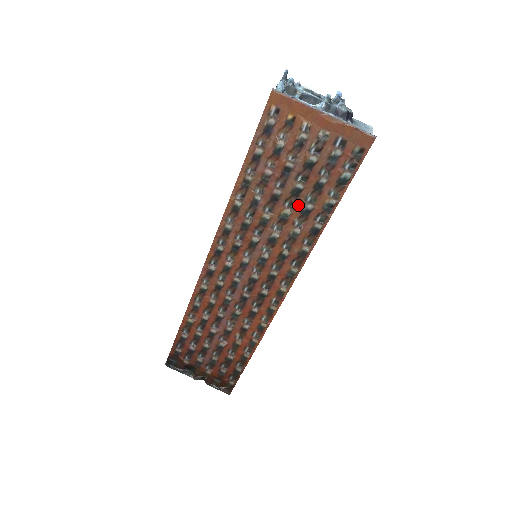
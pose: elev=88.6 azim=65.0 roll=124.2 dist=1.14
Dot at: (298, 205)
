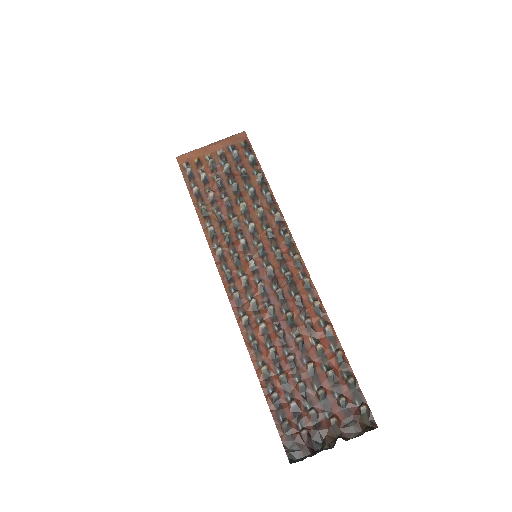
Dot at: (245, 196)
